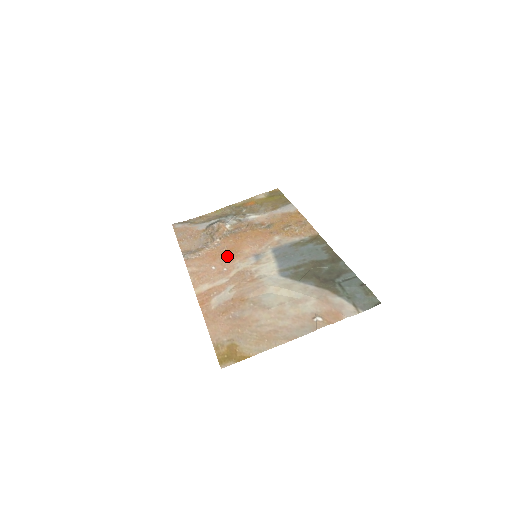
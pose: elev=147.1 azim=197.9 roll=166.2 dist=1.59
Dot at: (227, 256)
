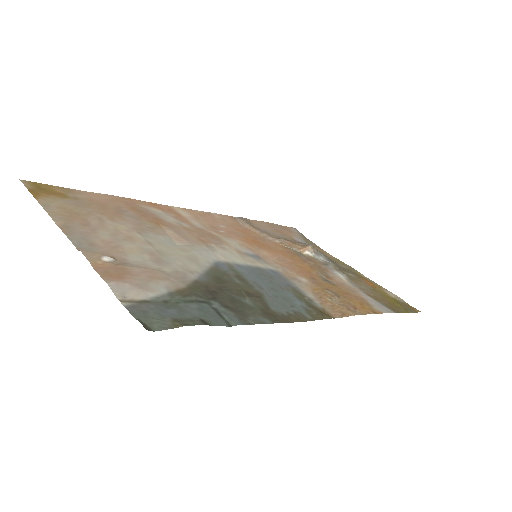
Dot at: (248, 238)
